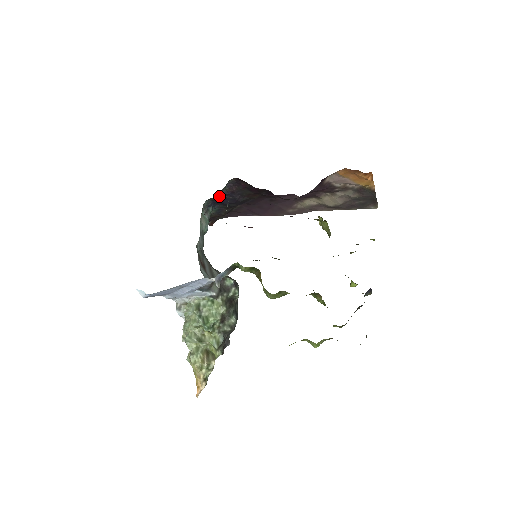
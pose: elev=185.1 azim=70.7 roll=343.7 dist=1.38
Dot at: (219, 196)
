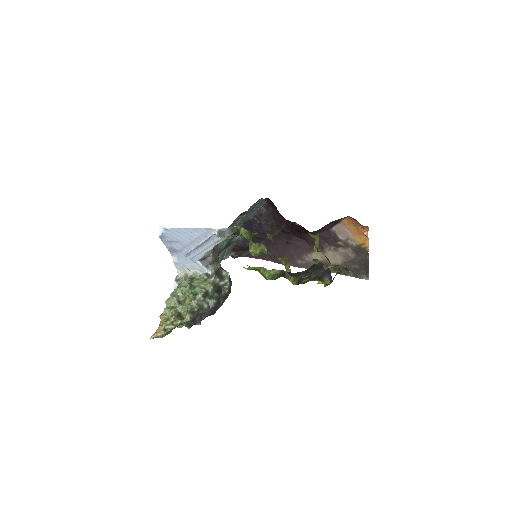
Dot at: (250, 216)
